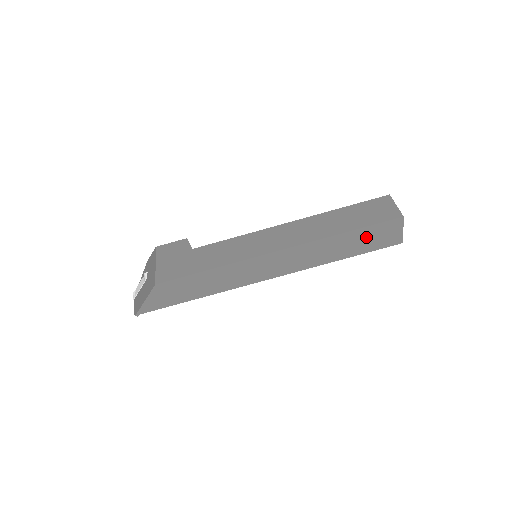
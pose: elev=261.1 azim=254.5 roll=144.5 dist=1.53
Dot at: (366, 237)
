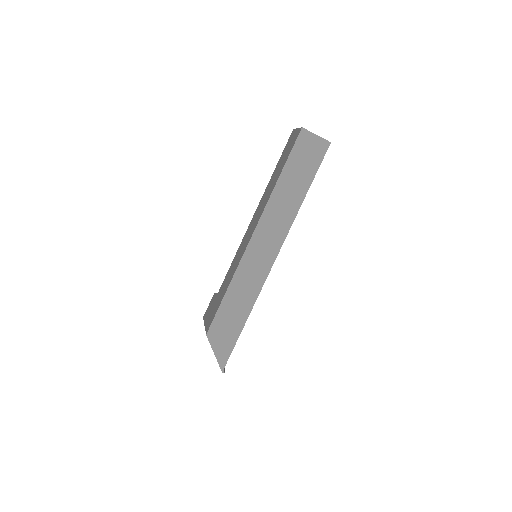
Dot at: (298, 166)
